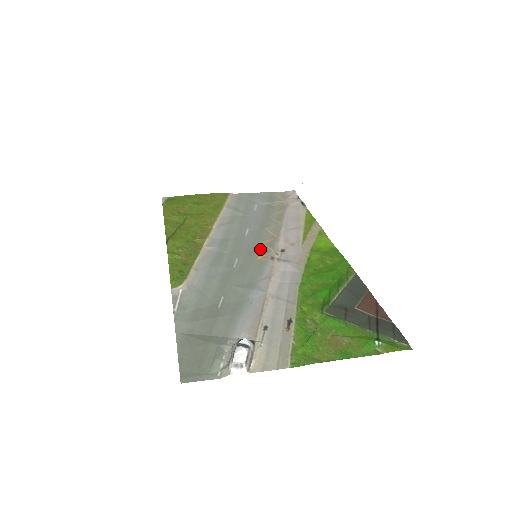
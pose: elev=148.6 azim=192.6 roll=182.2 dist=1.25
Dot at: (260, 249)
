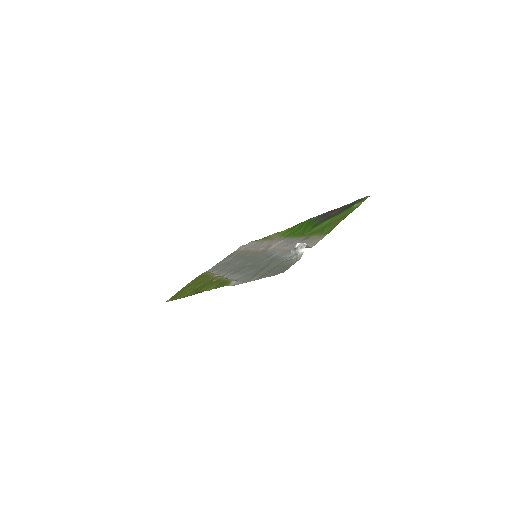
Dot at: (254, 256)
